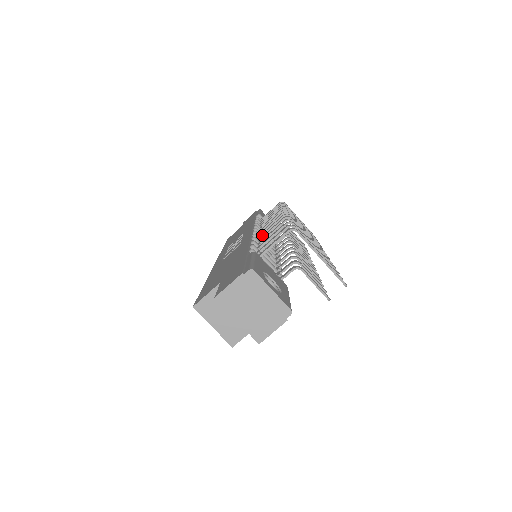
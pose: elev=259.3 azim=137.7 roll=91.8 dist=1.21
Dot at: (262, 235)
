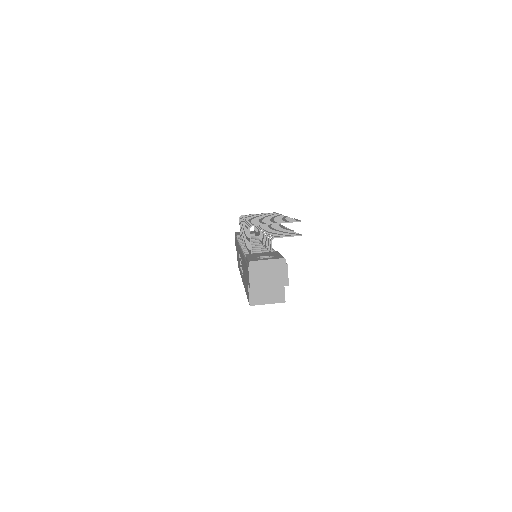
Dot at: occluded
